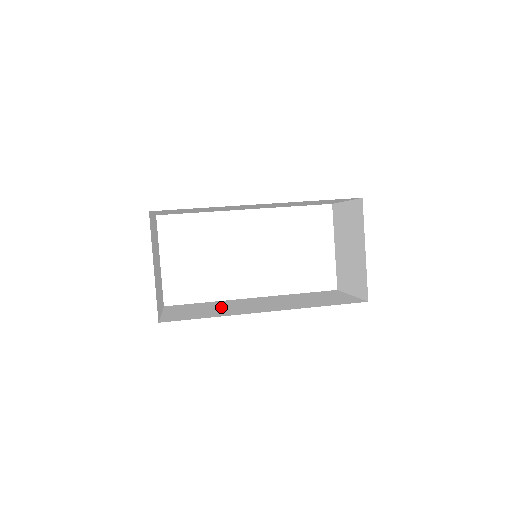
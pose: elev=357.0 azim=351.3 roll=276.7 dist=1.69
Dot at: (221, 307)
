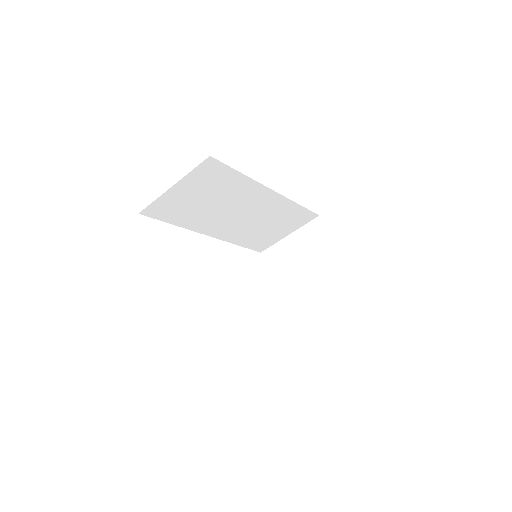
Dot at: occluded
